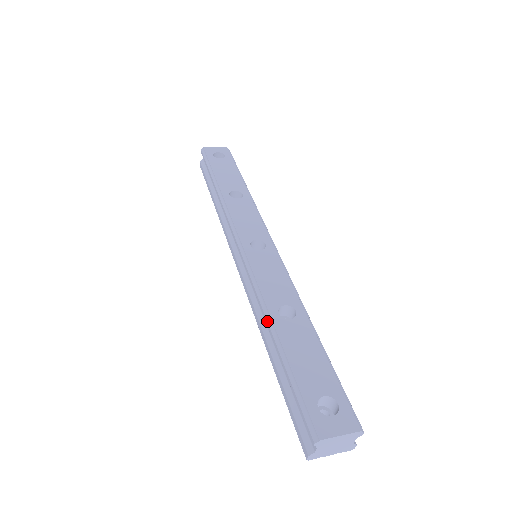
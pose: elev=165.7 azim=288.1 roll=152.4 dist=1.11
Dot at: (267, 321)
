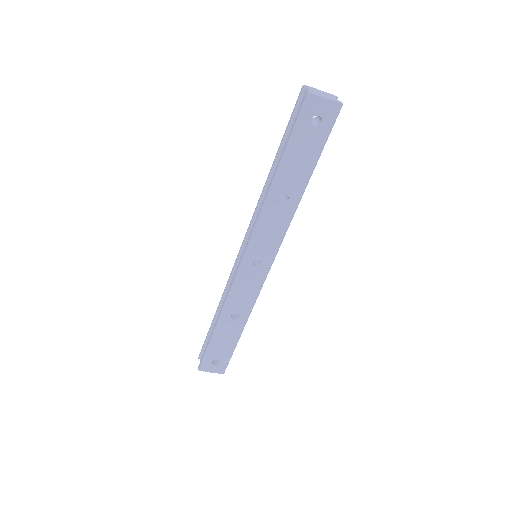
Dot at: (266, 180)
